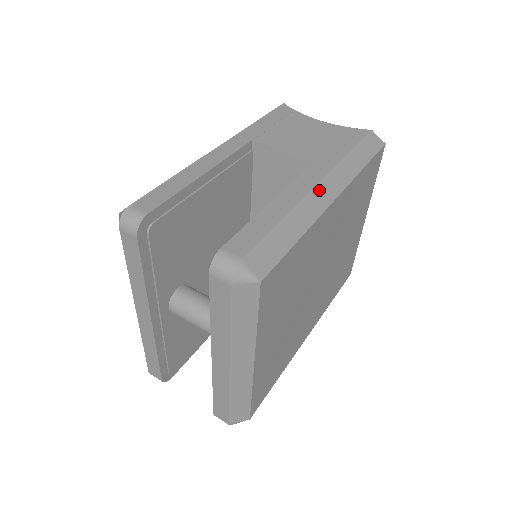
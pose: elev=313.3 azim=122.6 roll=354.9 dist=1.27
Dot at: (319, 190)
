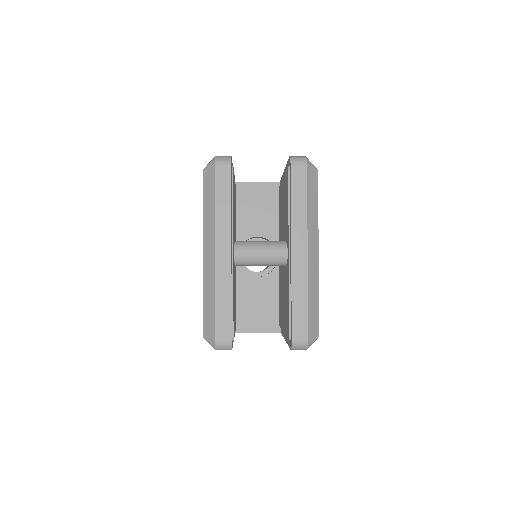
Dot at: occluded
